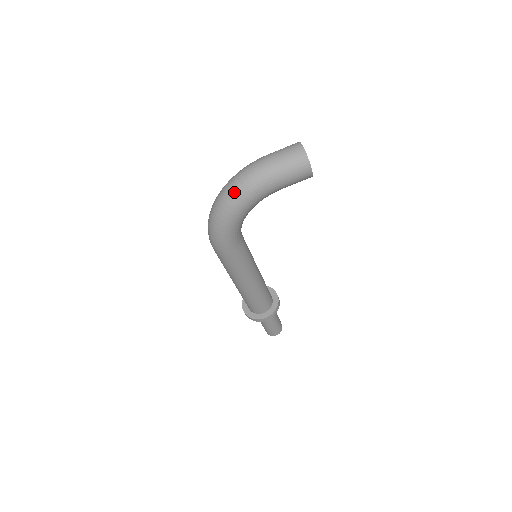
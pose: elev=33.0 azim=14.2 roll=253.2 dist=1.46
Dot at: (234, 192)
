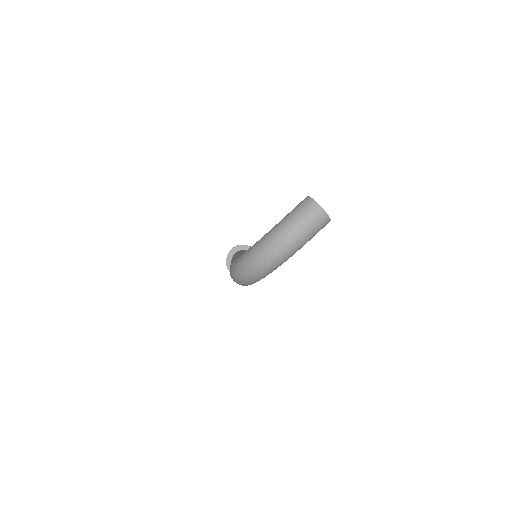
Dot at: (271, 264)
